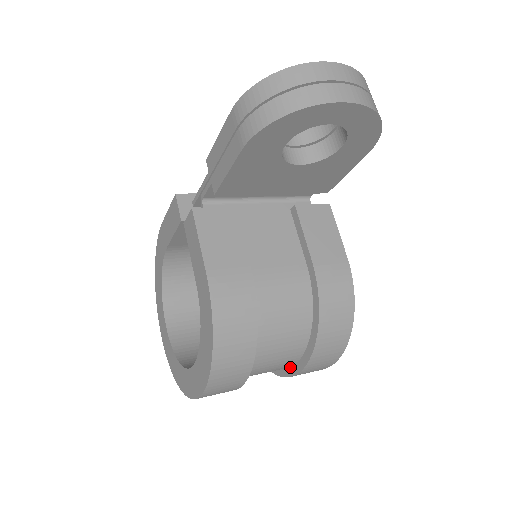
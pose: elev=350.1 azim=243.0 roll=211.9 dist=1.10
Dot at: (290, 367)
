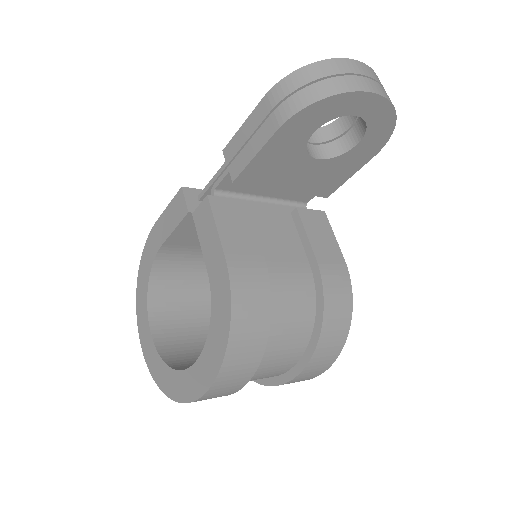
Dot at: (284, 373)
